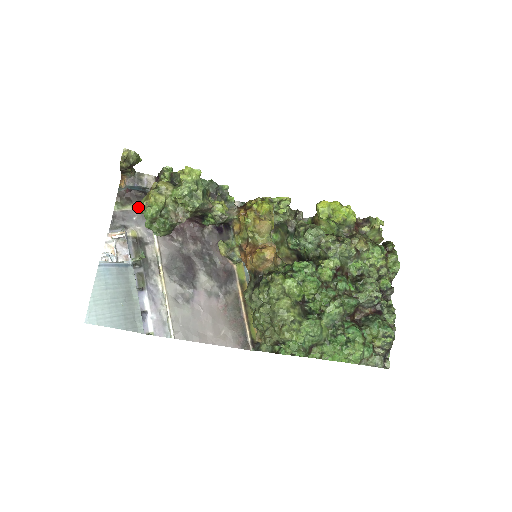
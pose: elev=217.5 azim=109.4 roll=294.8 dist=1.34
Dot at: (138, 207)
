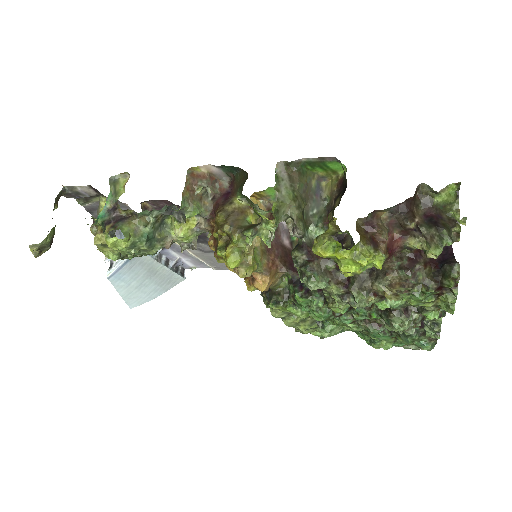
Dot at: occluded
